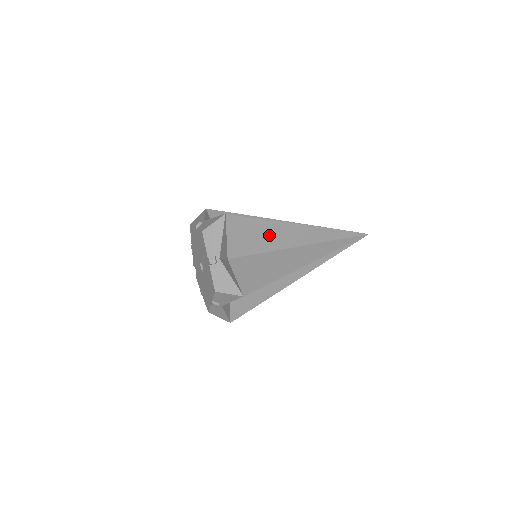
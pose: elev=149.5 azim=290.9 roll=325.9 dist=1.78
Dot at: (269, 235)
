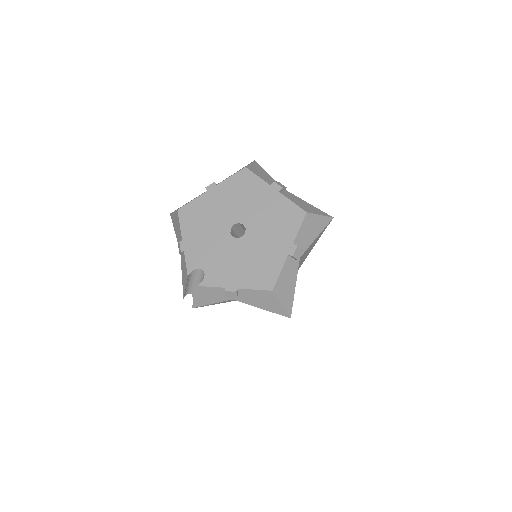
Dot at: occluded
